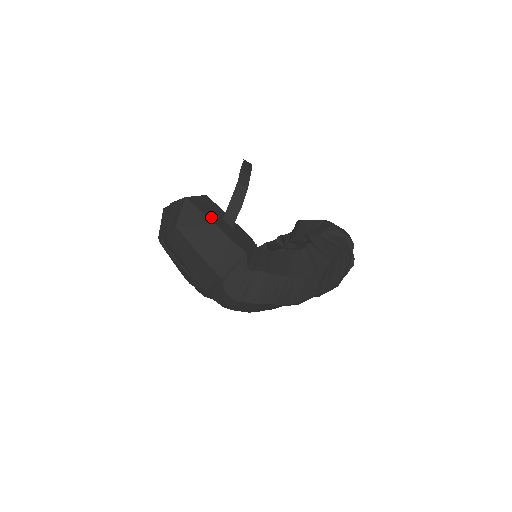
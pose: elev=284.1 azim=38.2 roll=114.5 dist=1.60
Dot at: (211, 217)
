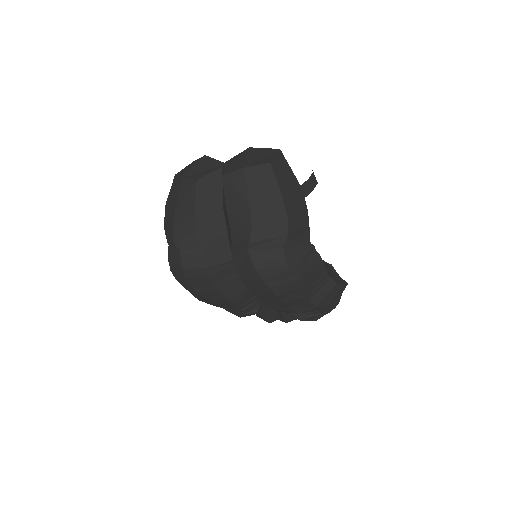
Dot at: occluded
